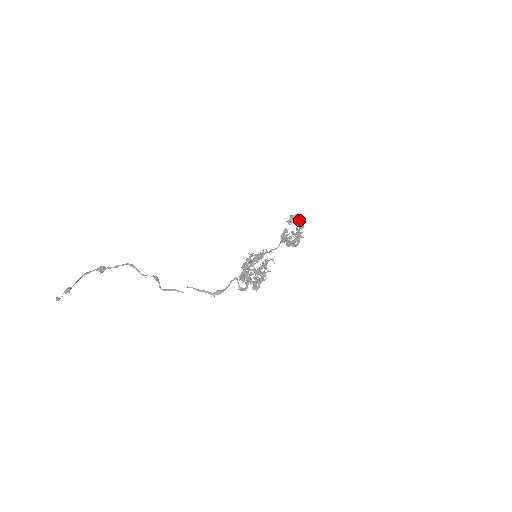
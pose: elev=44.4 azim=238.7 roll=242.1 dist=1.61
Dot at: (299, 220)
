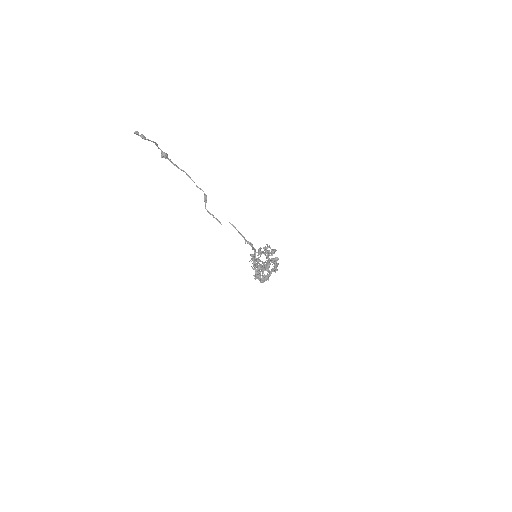
Dot at: (276, 265)
